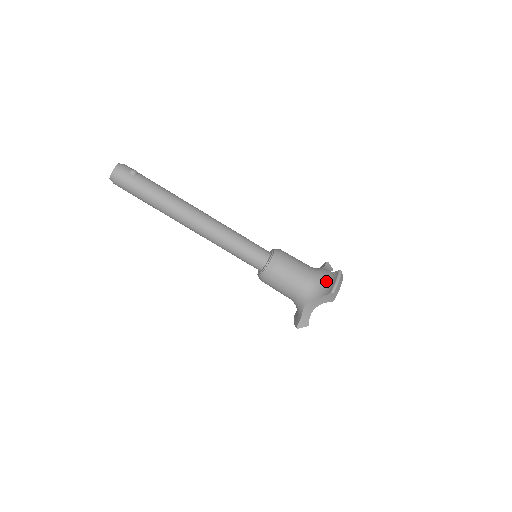
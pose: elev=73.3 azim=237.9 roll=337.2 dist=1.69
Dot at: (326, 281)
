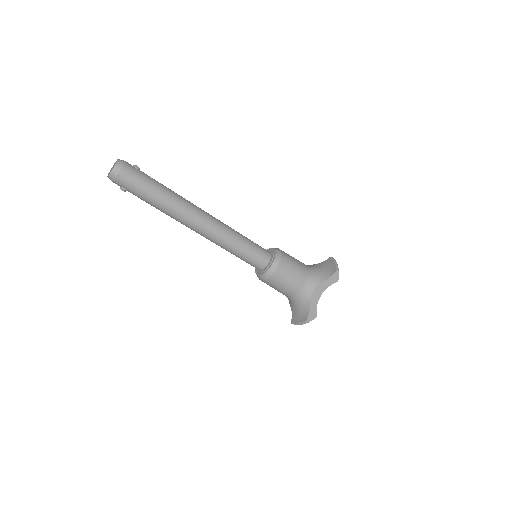
Dot at: (323, 268)
